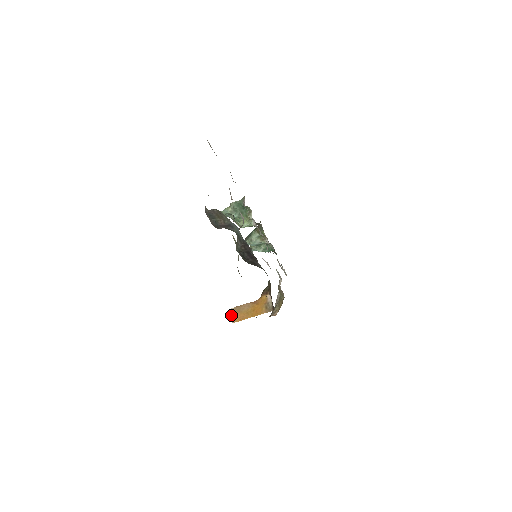
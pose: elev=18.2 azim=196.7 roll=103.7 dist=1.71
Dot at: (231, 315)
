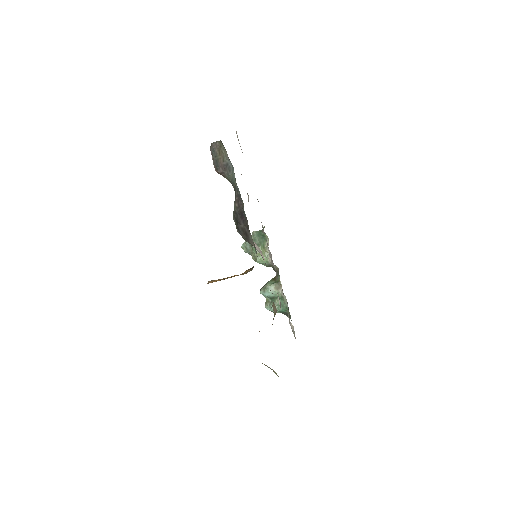
Dot at: (208, 281)
